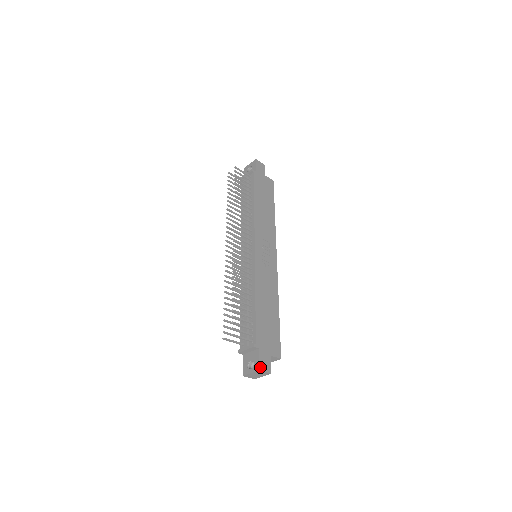
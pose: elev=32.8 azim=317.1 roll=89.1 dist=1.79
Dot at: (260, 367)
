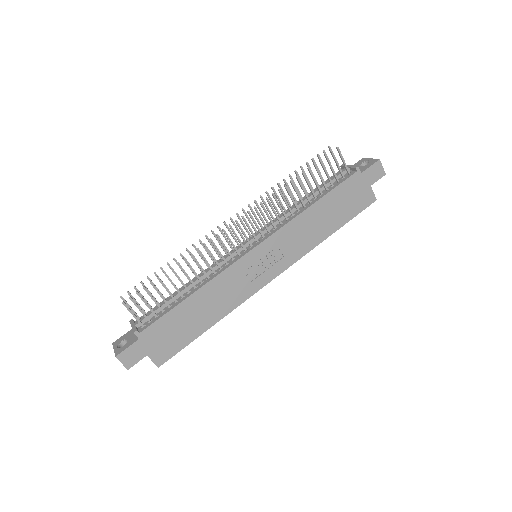
Dot at: (120, 355)
